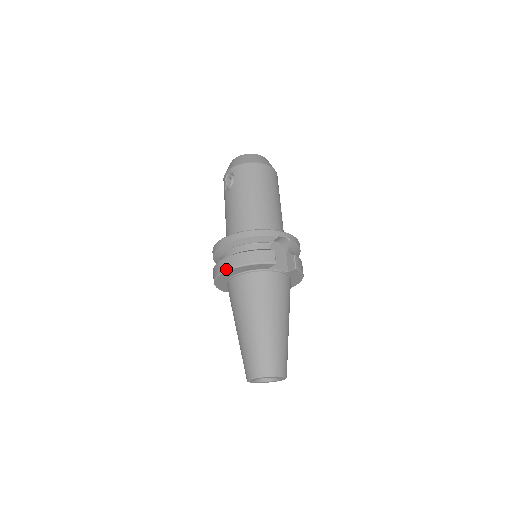
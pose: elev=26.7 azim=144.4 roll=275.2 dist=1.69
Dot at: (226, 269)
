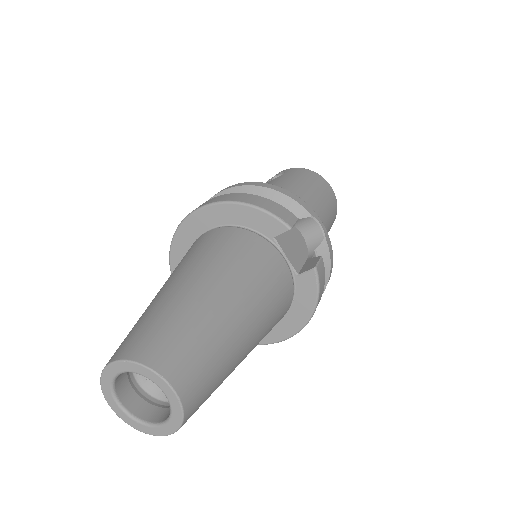
Dot at: (208, 202)
